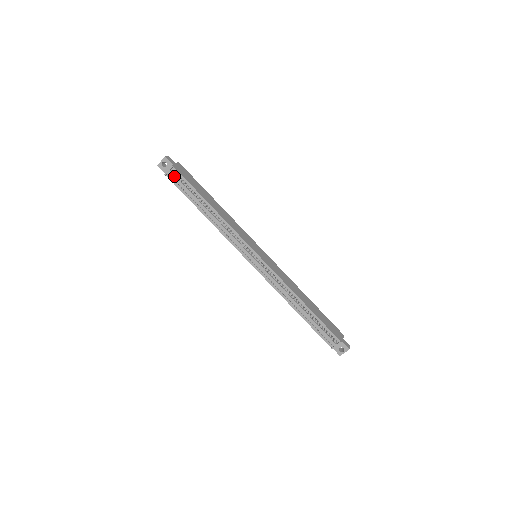
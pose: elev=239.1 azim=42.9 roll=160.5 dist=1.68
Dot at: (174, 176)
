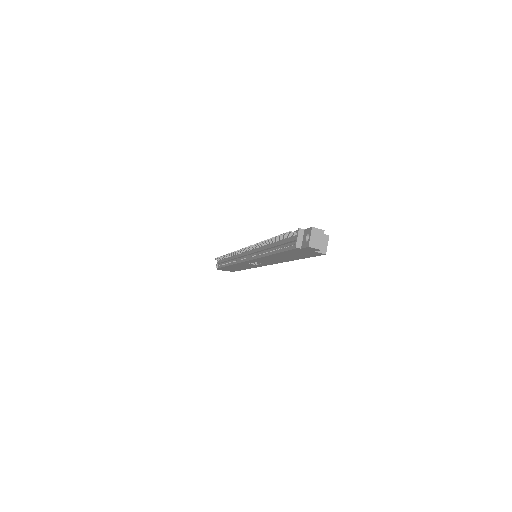
Dot at: (218, 262)
